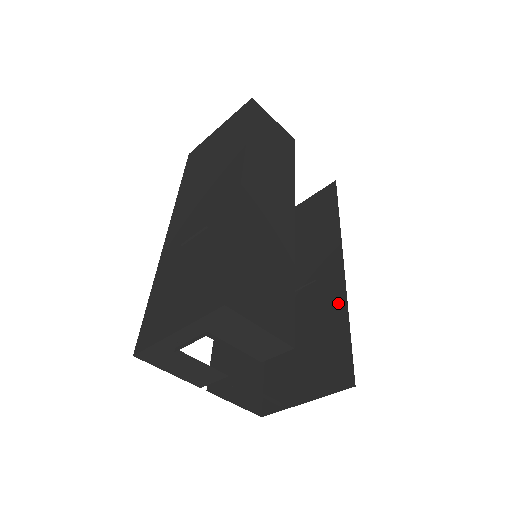
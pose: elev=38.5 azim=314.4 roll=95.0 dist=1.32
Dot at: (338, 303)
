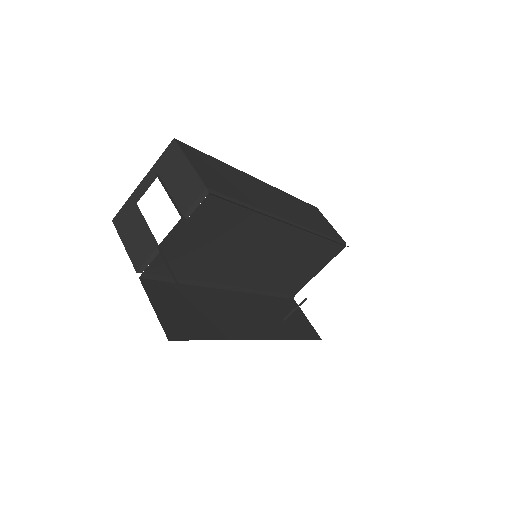
Dot at: occluded
